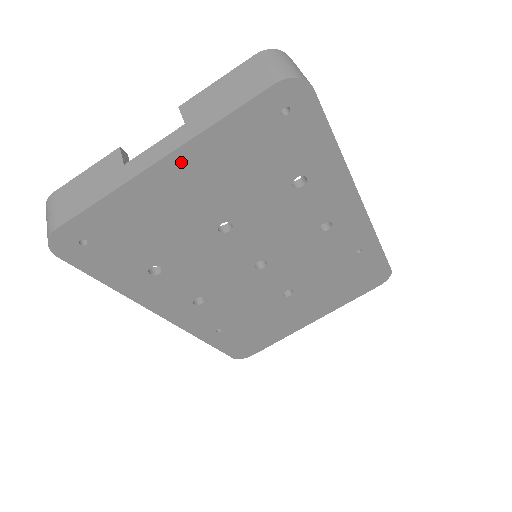
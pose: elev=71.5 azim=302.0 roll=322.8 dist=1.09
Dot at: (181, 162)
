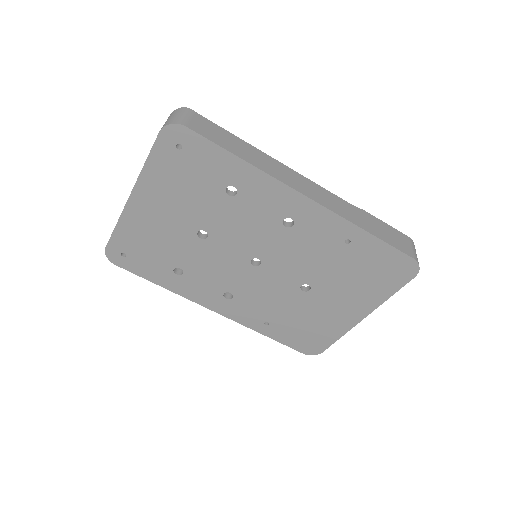
Dot at: (141, 195)
